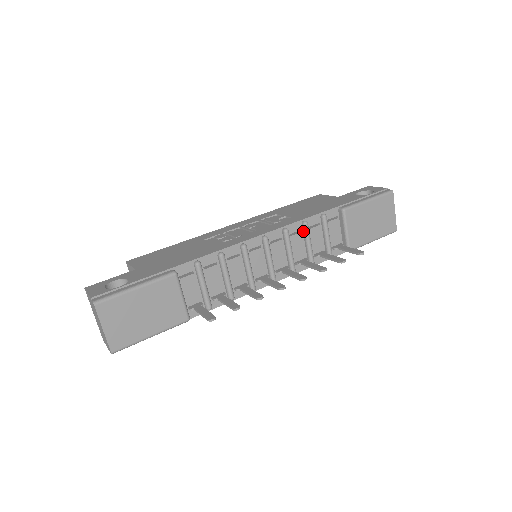
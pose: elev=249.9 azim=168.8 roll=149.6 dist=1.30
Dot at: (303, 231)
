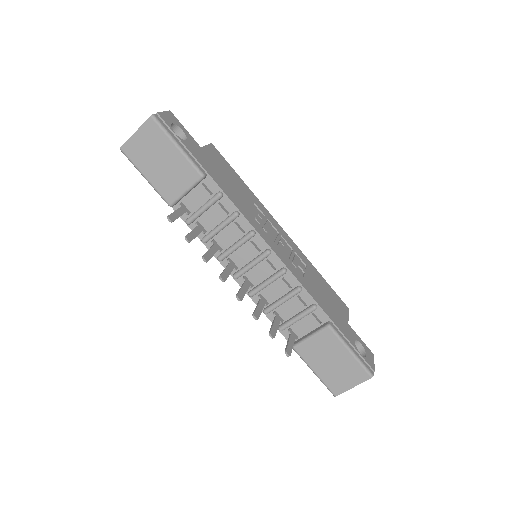
Dot at: (292, 290)
